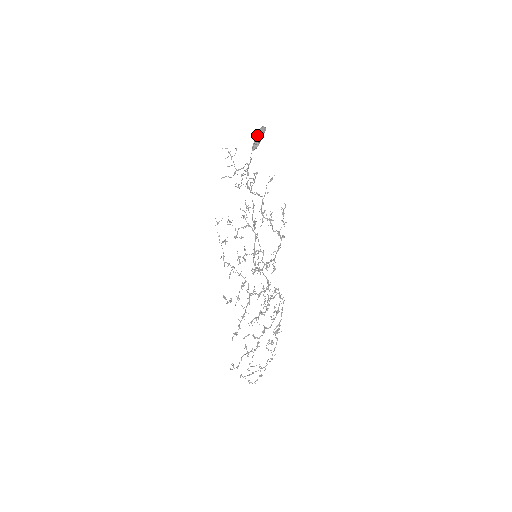
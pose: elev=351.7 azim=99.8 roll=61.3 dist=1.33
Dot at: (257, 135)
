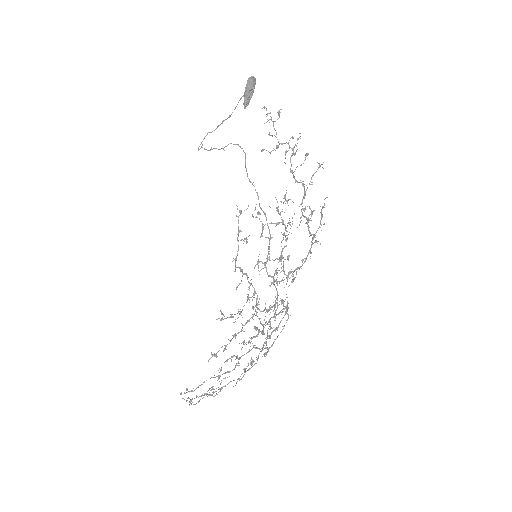
Dot at: (249, 87)
